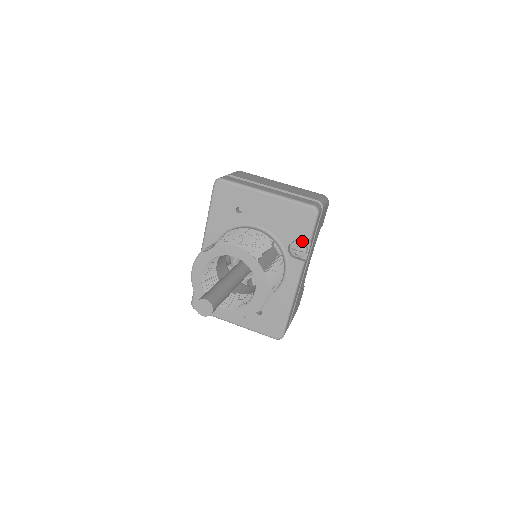
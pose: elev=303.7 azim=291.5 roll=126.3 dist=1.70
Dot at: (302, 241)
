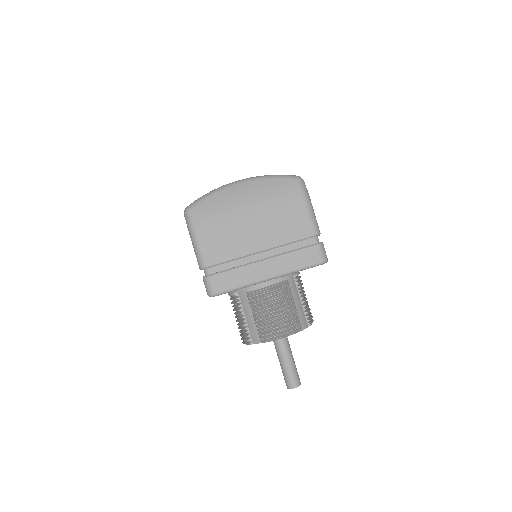
Dot at: occluded
